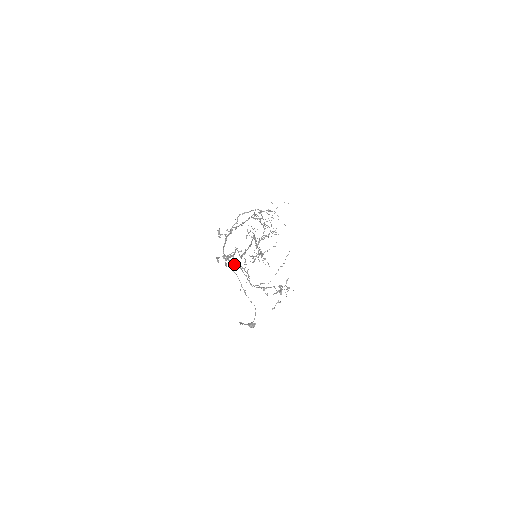
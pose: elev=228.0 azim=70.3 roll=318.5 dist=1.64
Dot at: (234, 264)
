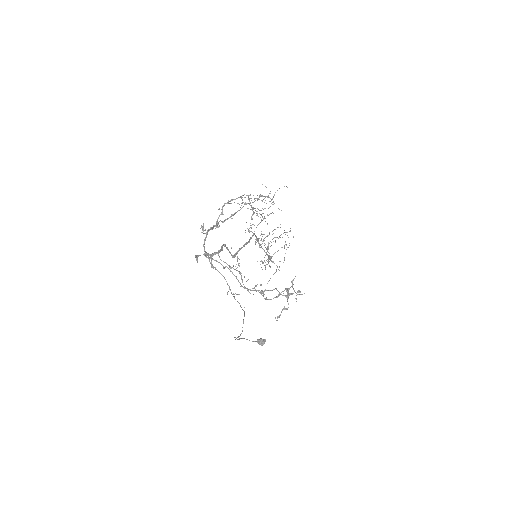
Dot at: (220, 263)
